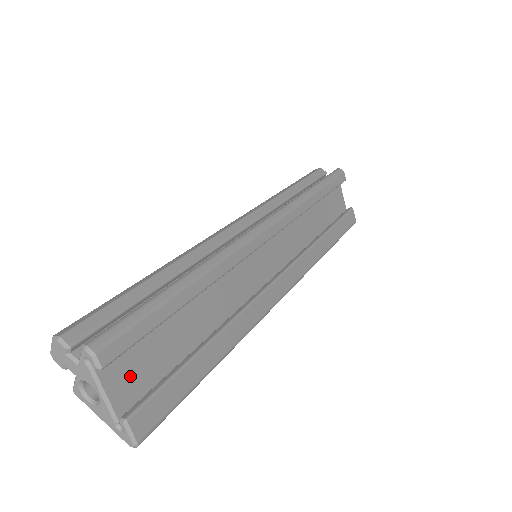
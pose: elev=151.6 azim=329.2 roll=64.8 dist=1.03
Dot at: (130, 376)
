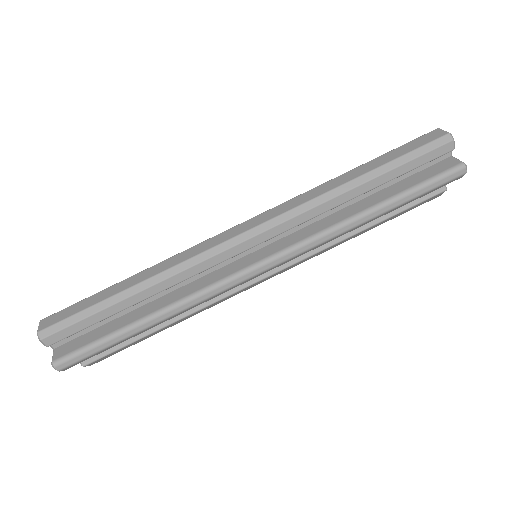
Dot at: occluded
